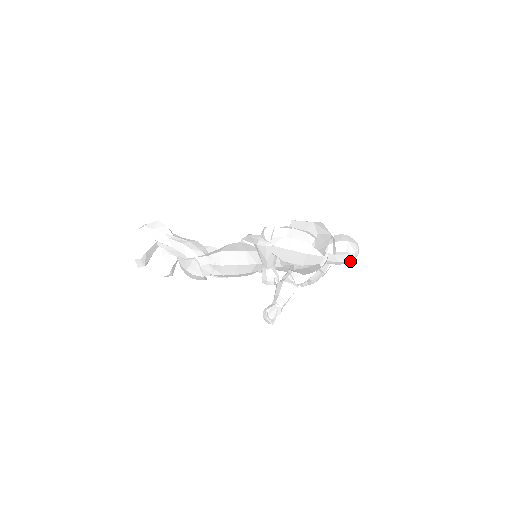
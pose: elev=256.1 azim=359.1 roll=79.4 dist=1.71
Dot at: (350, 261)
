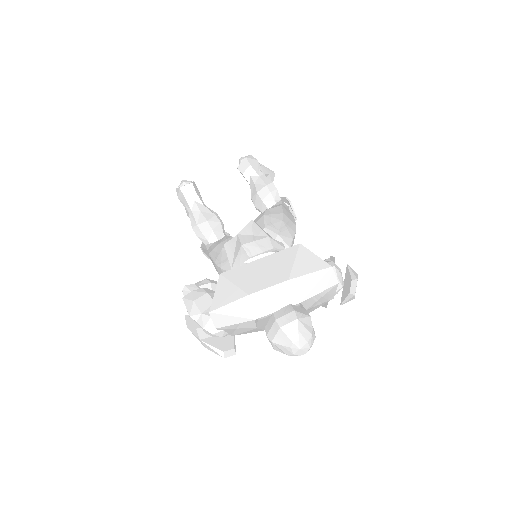
Dot at: occluded
